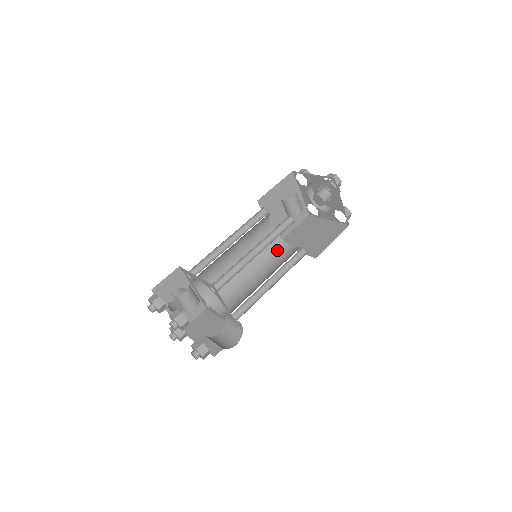
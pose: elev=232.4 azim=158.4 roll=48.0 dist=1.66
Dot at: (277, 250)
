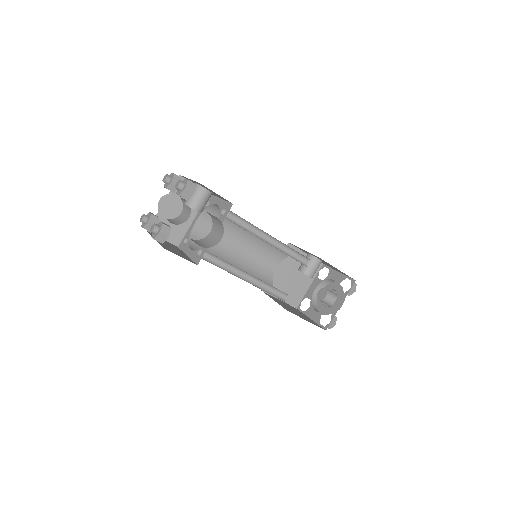
Dot at: occluded
